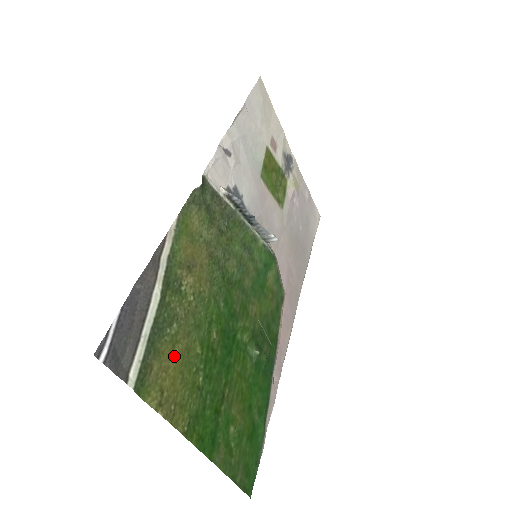
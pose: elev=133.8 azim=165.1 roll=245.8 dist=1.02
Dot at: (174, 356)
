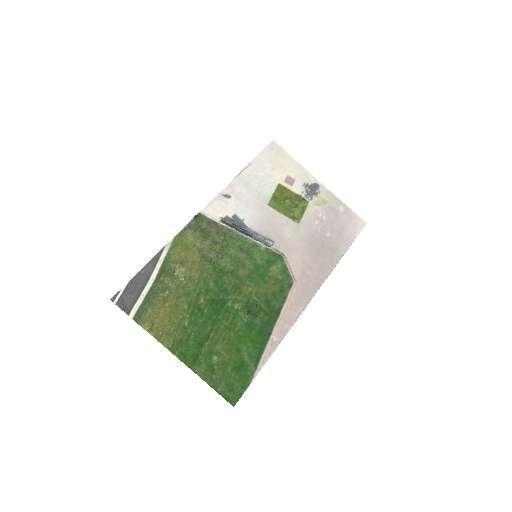
Dot at: (164, 307)
